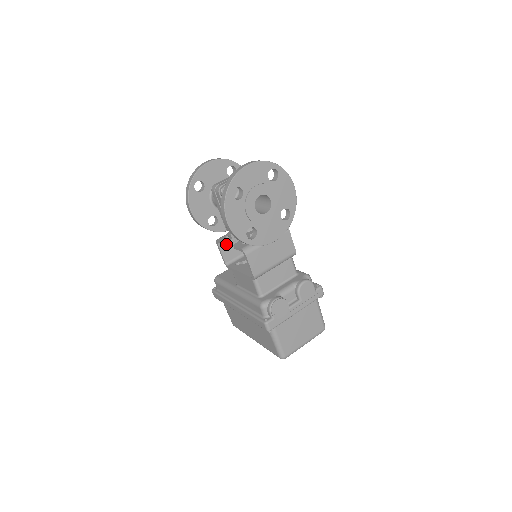
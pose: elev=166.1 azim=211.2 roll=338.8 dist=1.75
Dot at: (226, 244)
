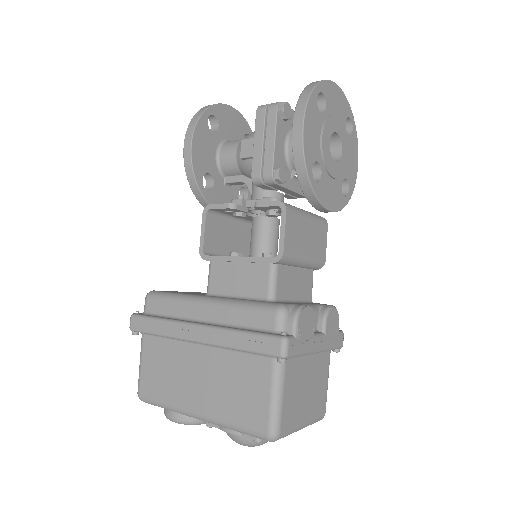
Dot at: (232, 207)
